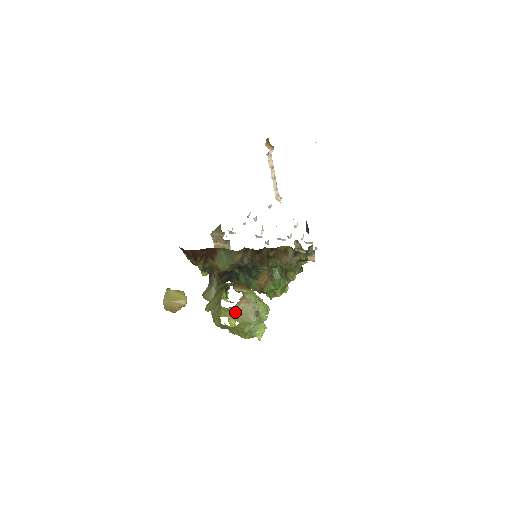
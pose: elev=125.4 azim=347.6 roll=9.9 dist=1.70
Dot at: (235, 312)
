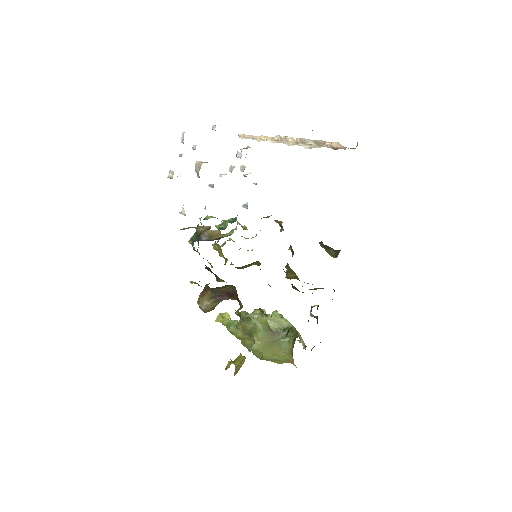
Dot at: occluded
